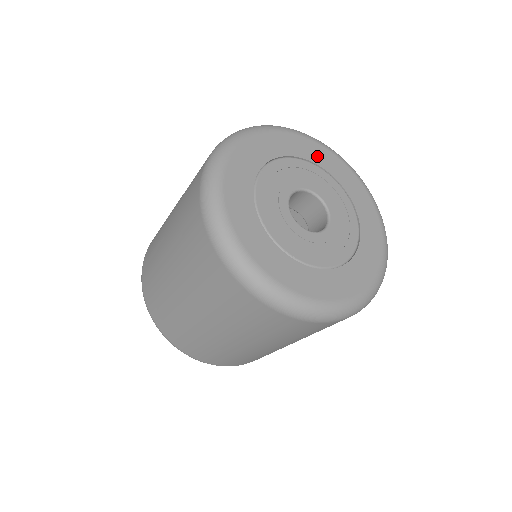
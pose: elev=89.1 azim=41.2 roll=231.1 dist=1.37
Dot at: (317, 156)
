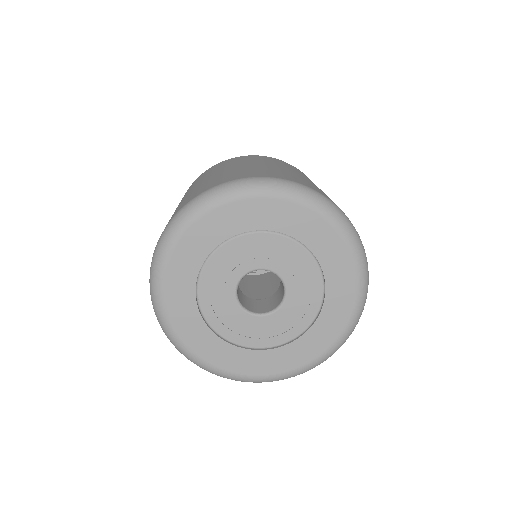
Dot at: (230, 224)
